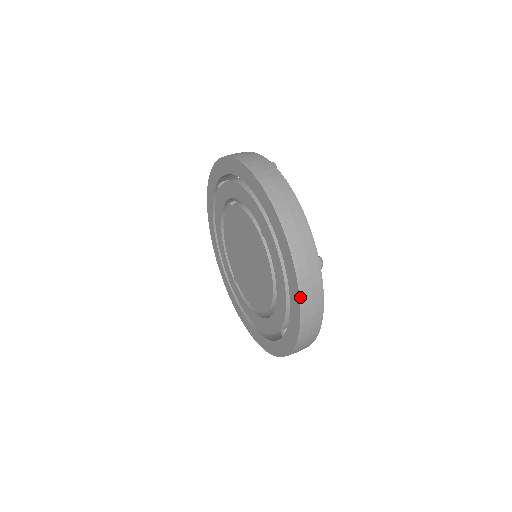
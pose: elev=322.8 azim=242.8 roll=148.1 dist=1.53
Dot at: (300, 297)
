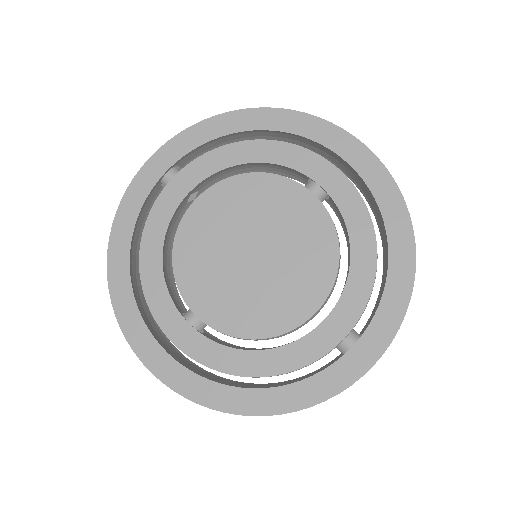
Dot at: (414, 237)
